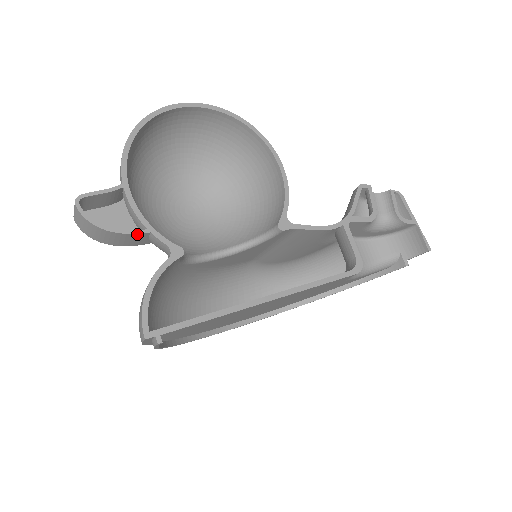
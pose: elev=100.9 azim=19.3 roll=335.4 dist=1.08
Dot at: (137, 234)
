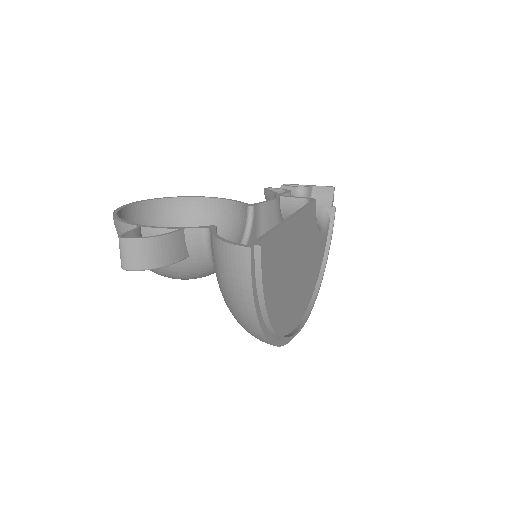
Dot at: (177, 233)
